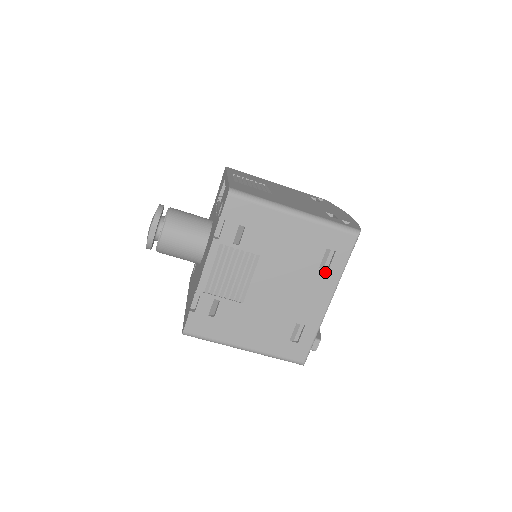
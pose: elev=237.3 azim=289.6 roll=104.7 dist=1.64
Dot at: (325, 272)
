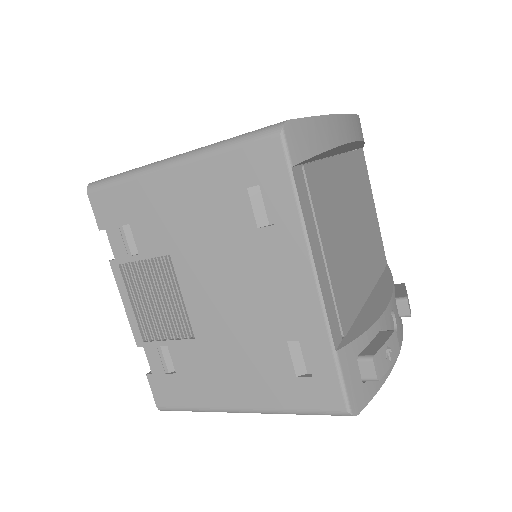
Dot at: (272, 230)
